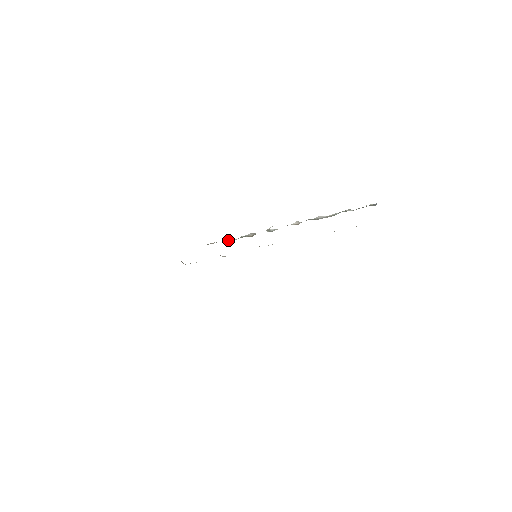
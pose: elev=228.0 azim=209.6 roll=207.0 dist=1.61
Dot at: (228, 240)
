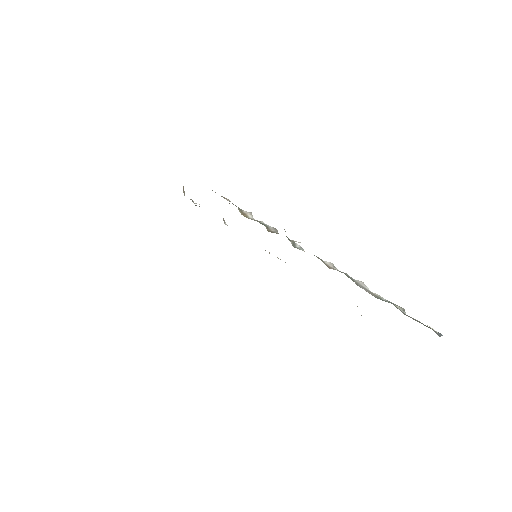
Dot at: (245, 211)
